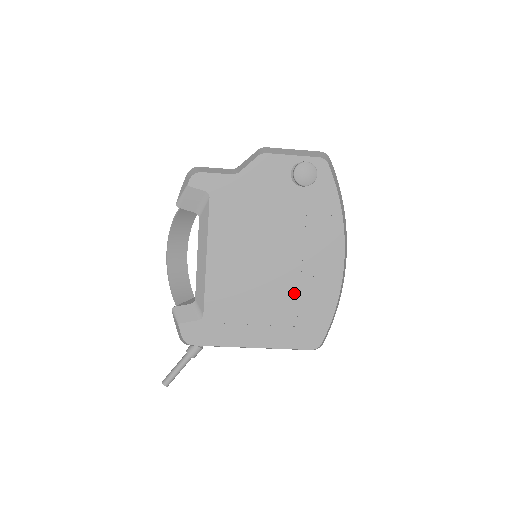
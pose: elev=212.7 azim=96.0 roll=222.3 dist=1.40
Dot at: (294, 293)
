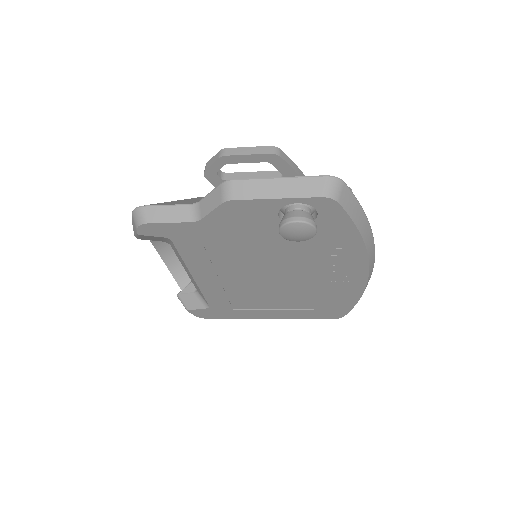
Dot at: (306, 293)
